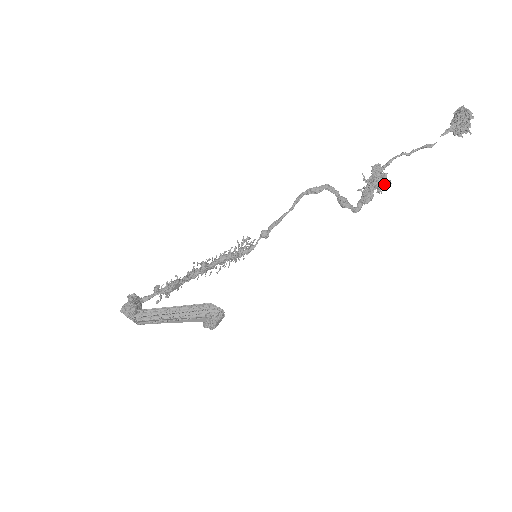
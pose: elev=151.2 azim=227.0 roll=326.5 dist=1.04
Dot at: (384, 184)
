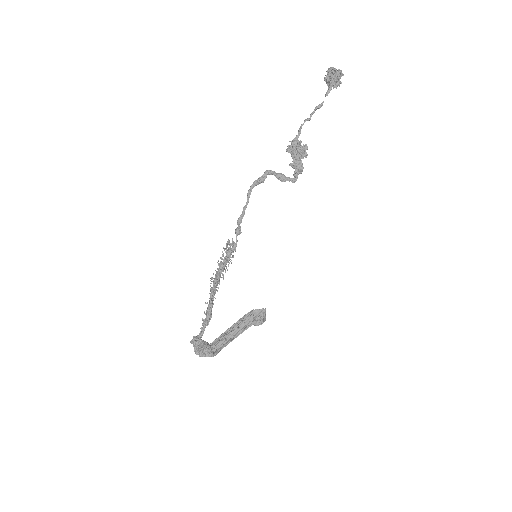
Dot at: (306, 152)
